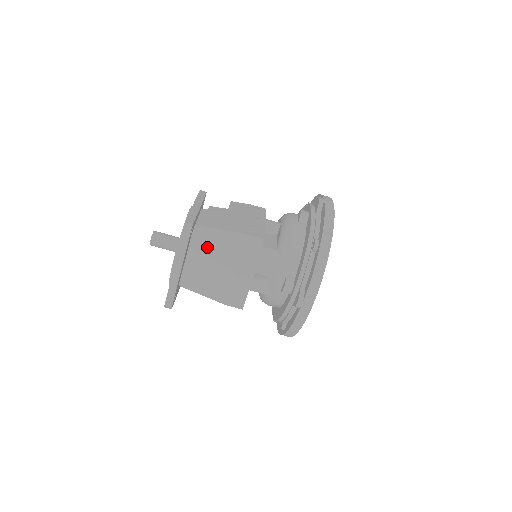
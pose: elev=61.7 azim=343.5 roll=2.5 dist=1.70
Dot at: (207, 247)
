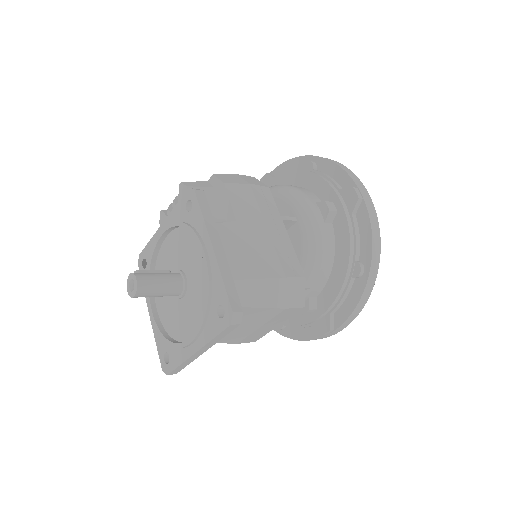
Dot at: occluded
